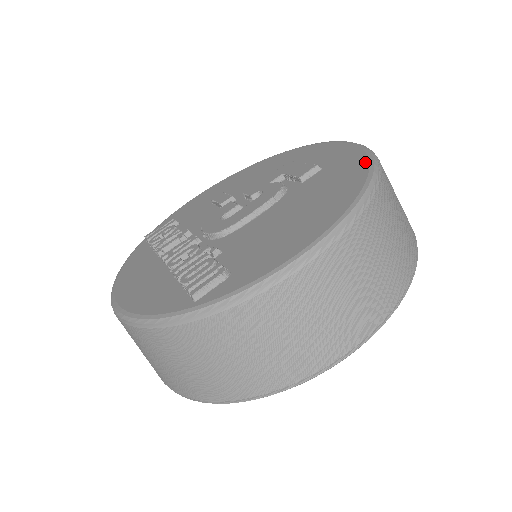
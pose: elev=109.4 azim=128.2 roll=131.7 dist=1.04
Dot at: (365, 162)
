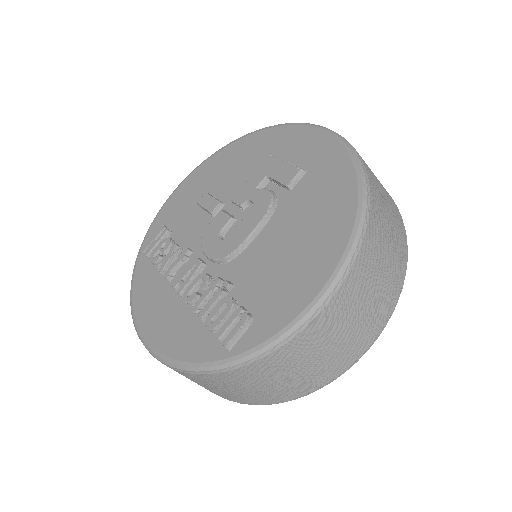
Dot at: (351, 170)
